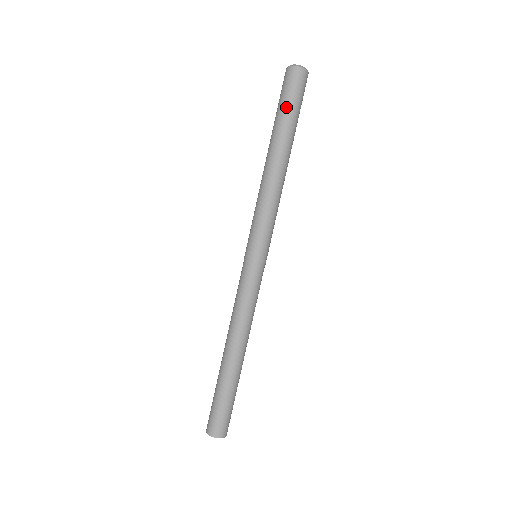
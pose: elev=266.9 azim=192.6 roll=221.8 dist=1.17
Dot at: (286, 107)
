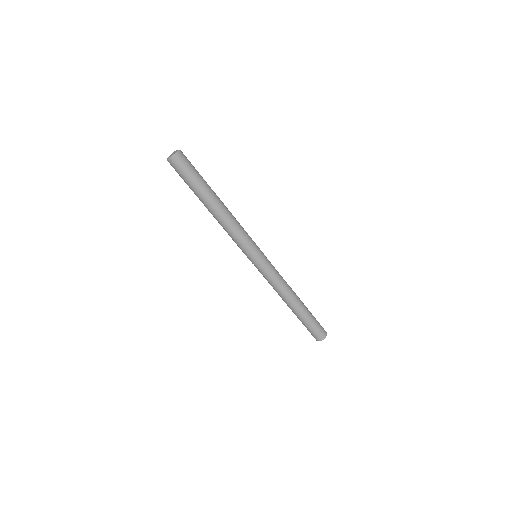
Dot at: (188, 184)
